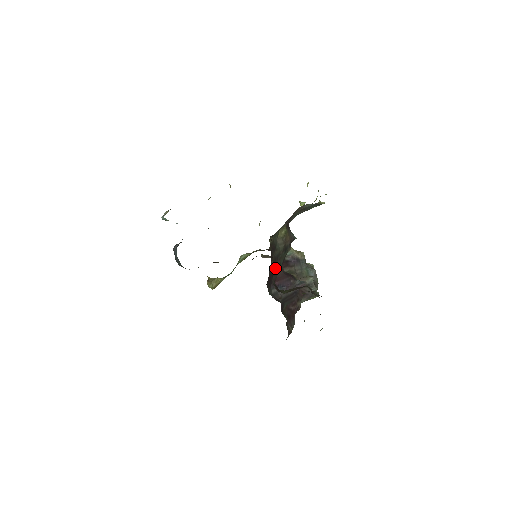
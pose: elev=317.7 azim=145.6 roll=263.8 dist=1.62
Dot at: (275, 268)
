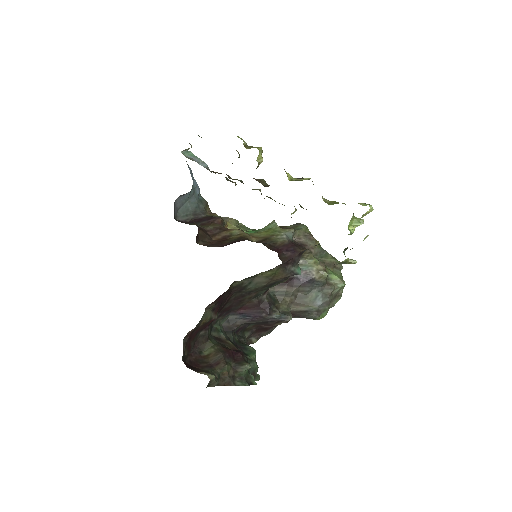
Dot at: (242, 301)
